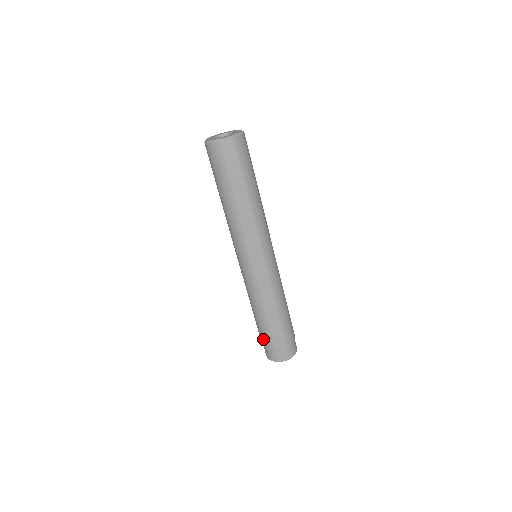
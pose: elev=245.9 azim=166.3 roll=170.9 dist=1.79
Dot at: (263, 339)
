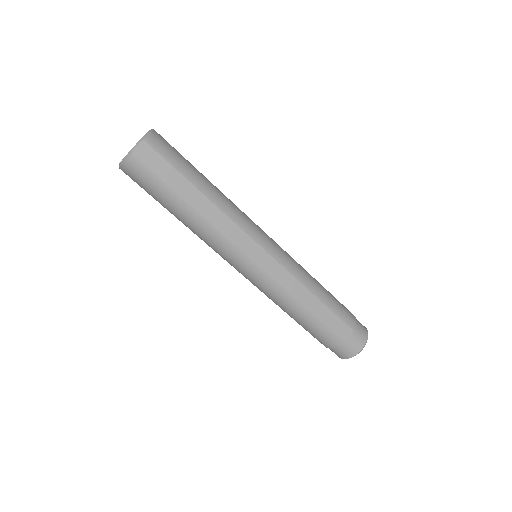
Dot at: (323, 341)
